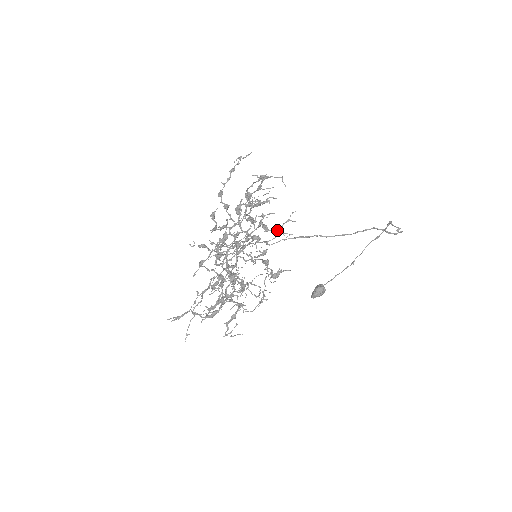
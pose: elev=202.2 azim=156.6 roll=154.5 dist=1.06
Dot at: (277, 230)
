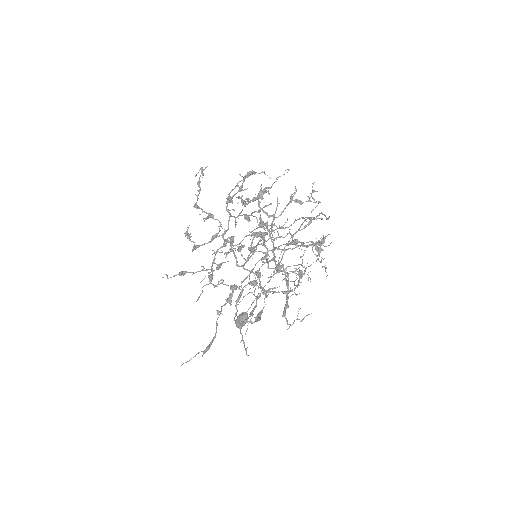
Dot at: (310, 200)
